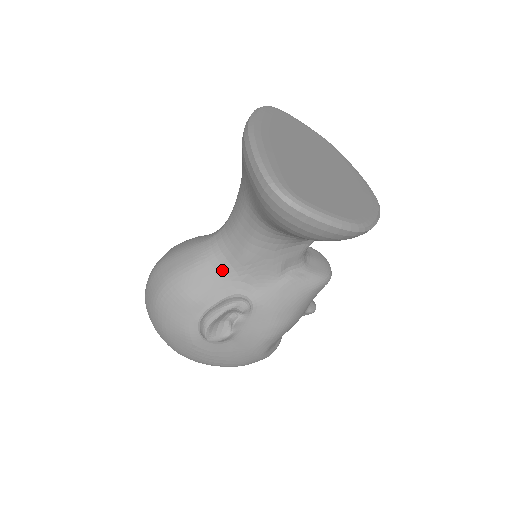
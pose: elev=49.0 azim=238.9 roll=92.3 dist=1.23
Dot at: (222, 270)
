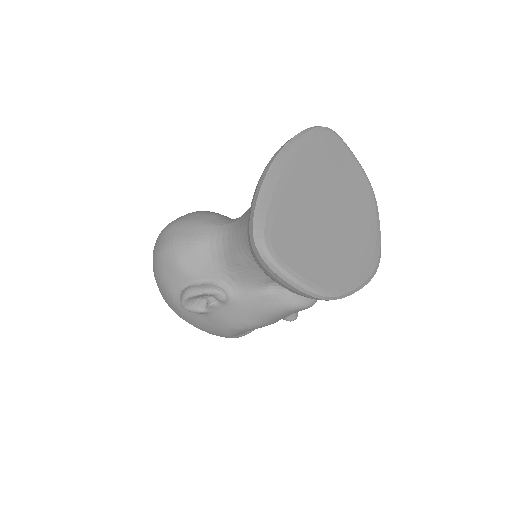
Dot at: (216, 258)
